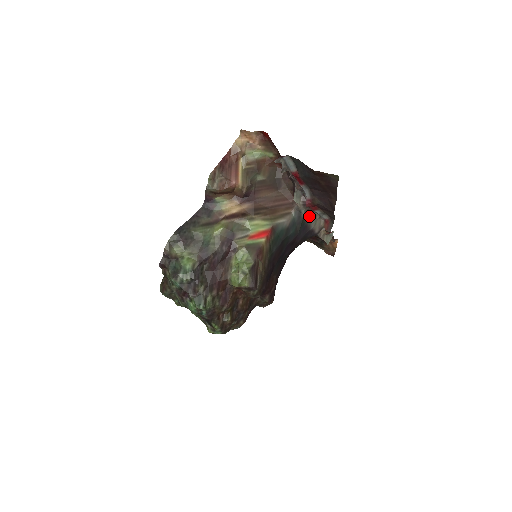
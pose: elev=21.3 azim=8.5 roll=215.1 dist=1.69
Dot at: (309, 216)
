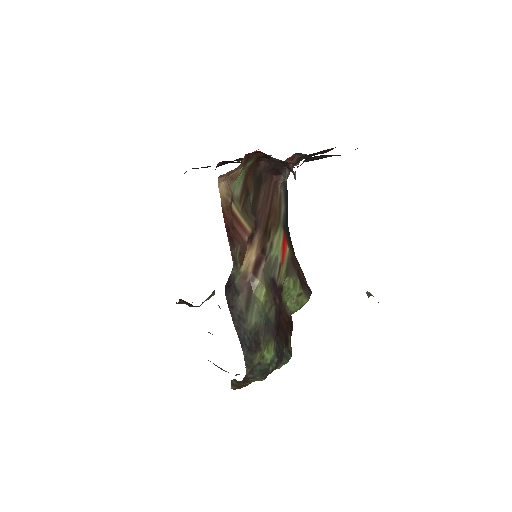
Dot at: occluded
